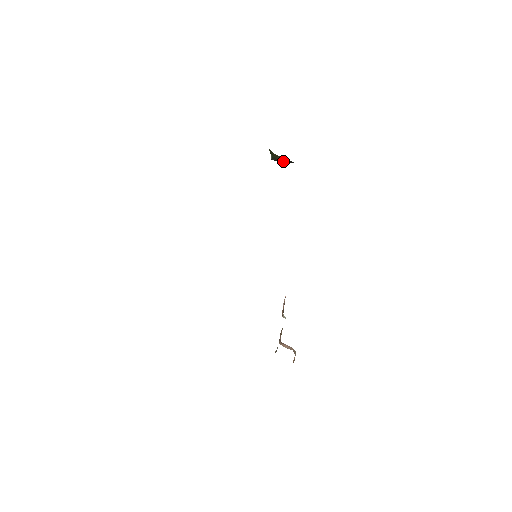
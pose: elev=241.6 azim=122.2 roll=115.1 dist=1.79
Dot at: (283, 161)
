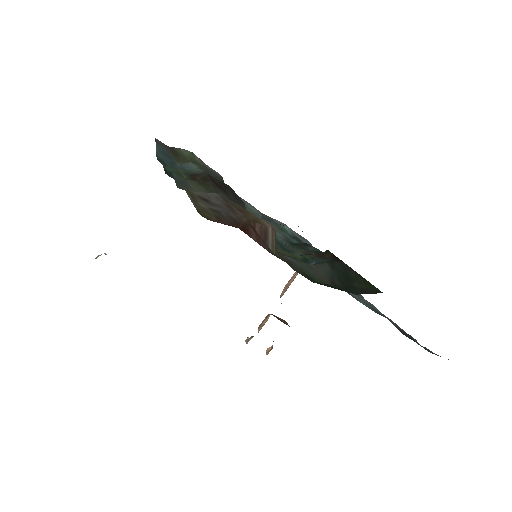
Dot at: occluded
